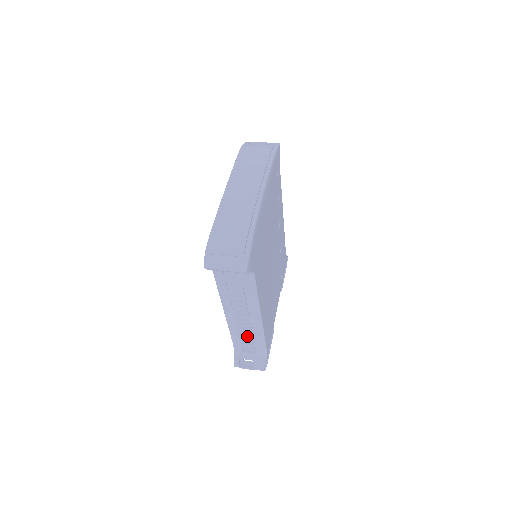
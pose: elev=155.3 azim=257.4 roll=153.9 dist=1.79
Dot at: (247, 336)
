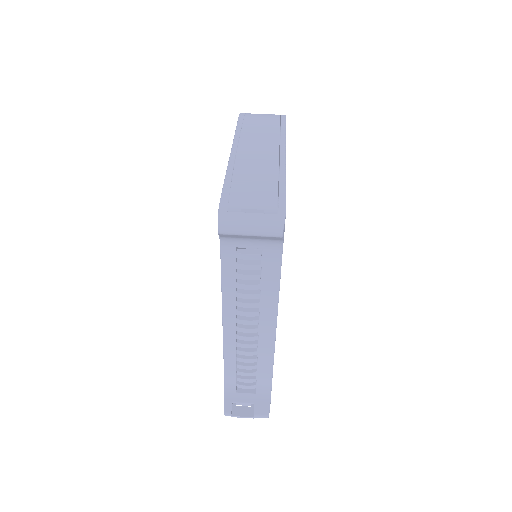
Dot at: (248, 364)
